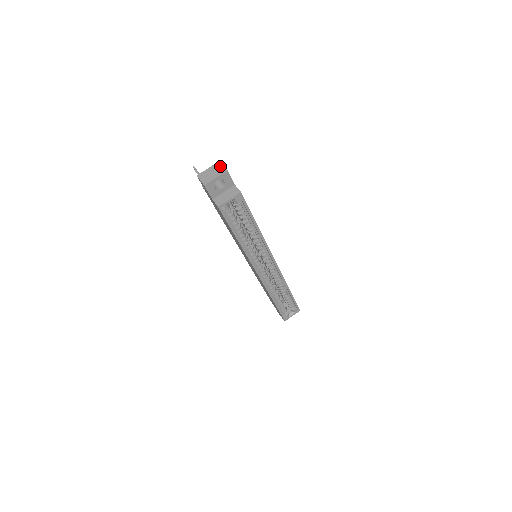
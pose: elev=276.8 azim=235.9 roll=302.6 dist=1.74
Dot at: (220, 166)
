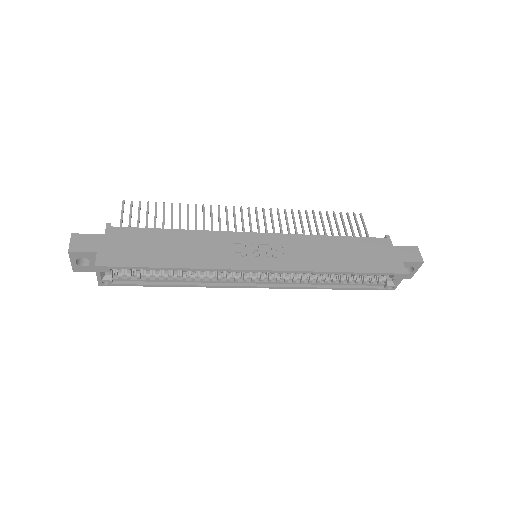
Dot at: (70, 243)
